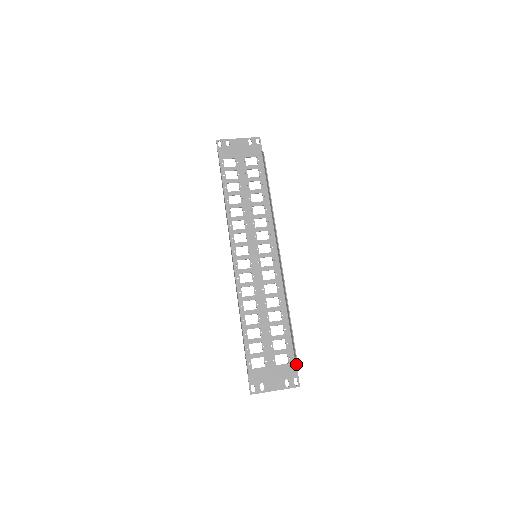
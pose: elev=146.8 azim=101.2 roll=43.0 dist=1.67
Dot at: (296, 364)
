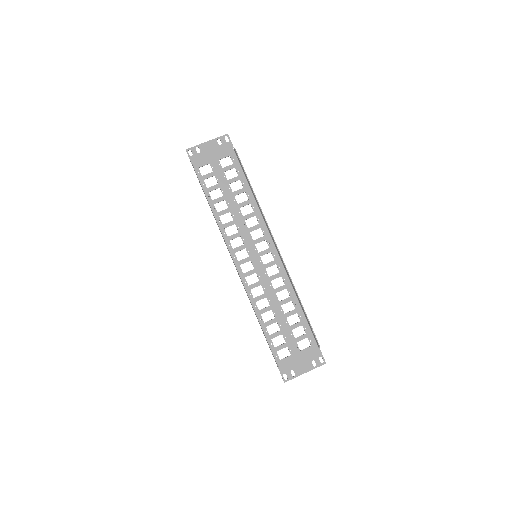
Dot at: (318, 345)
